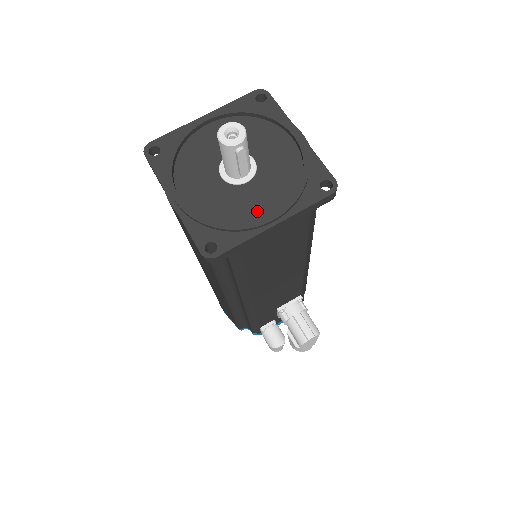
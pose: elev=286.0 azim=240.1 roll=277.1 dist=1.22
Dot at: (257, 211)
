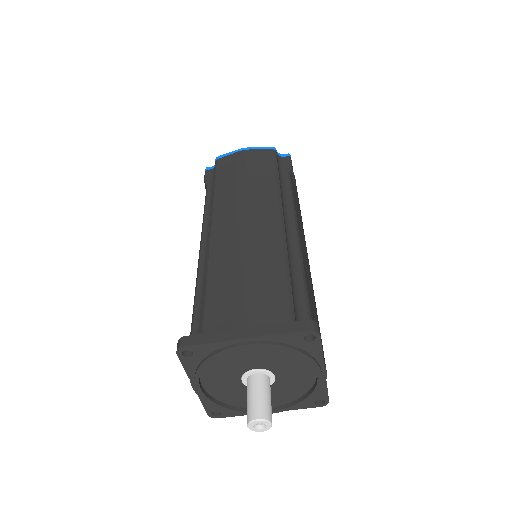
Dot at: occluded
